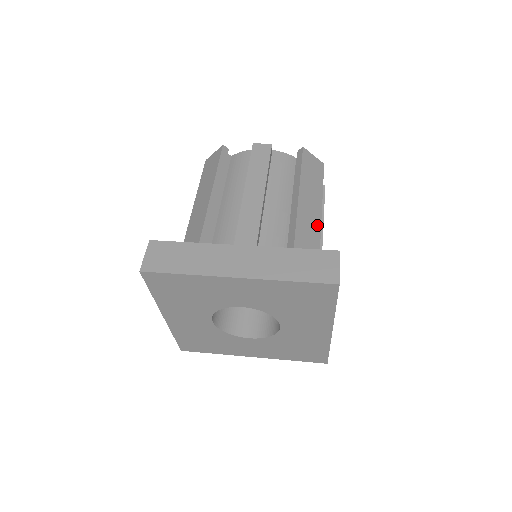
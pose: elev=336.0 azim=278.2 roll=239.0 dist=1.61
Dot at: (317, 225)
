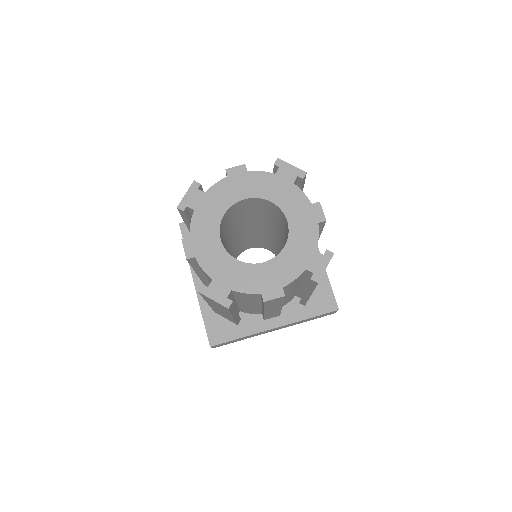
Dot at: occluded
